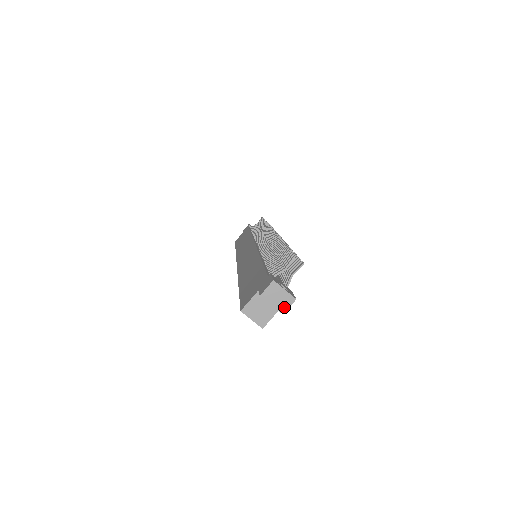
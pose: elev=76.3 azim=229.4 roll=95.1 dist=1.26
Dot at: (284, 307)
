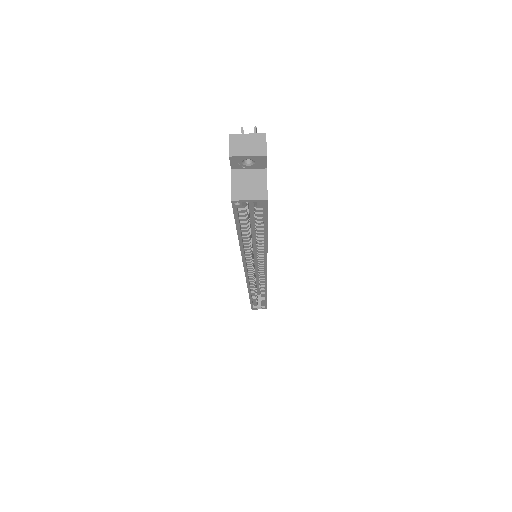
Dot at: (261, 148)
